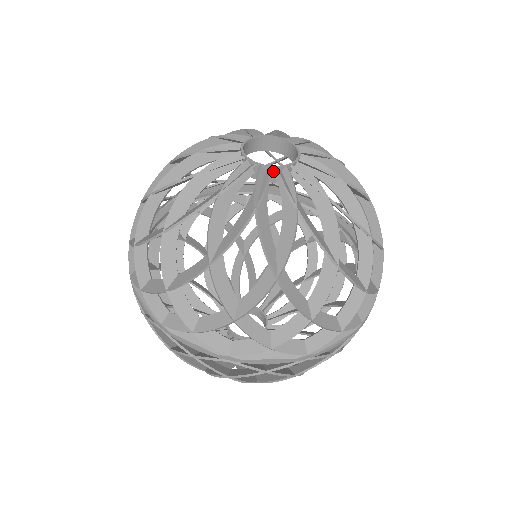
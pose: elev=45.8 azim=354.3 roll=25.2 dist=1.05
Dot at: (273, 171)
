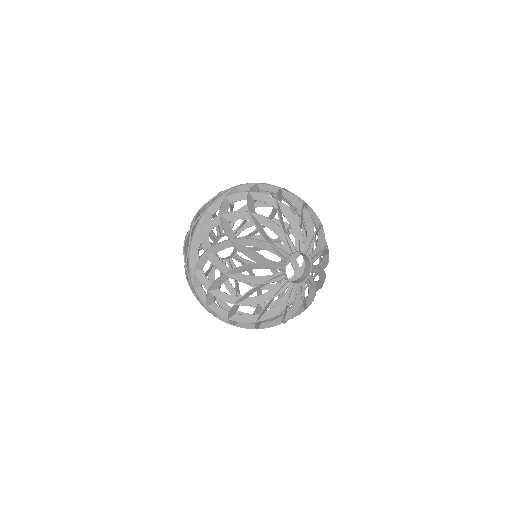
Dot at: (291, 283)
